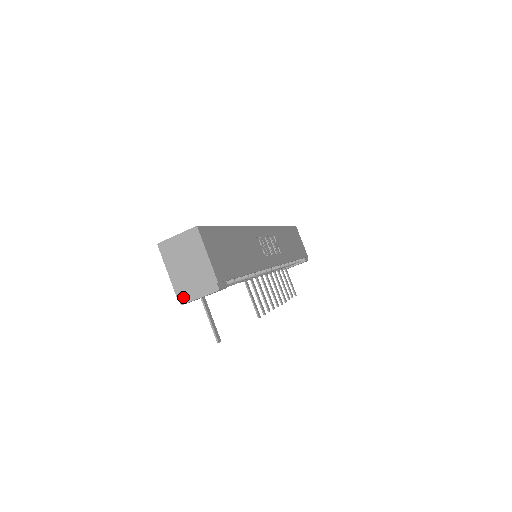
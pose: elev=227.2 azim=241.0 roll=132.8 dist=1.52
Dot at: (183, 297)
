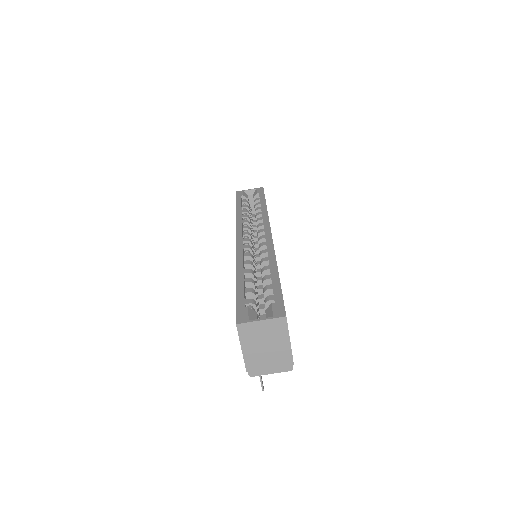
Dot at: (253, 371)
